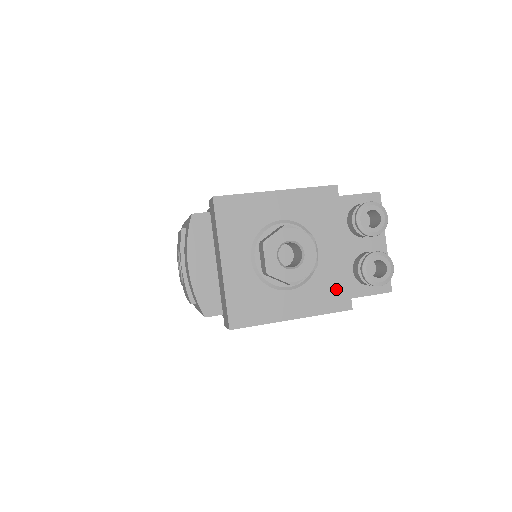
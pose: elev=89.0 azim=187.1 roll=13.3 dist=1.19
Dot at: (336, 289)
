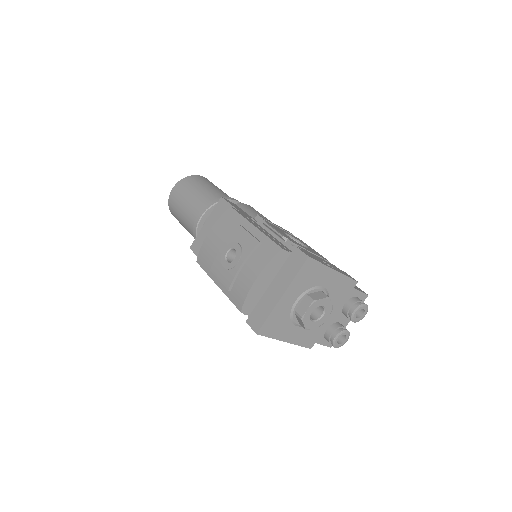
Dot at: (314, 335)
